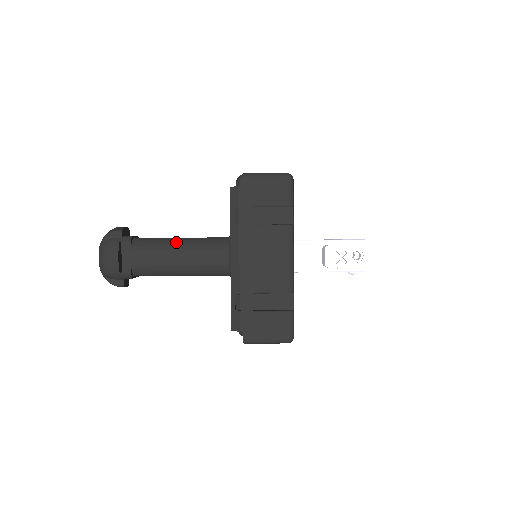
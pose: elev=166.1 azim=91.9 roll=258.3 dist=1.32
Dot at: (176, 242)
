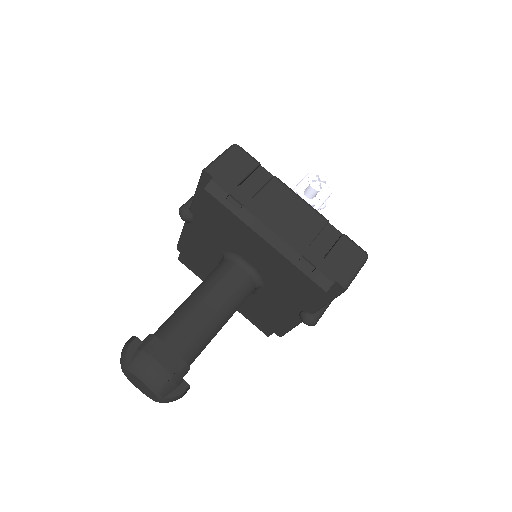
Dot at: (192, 299)
